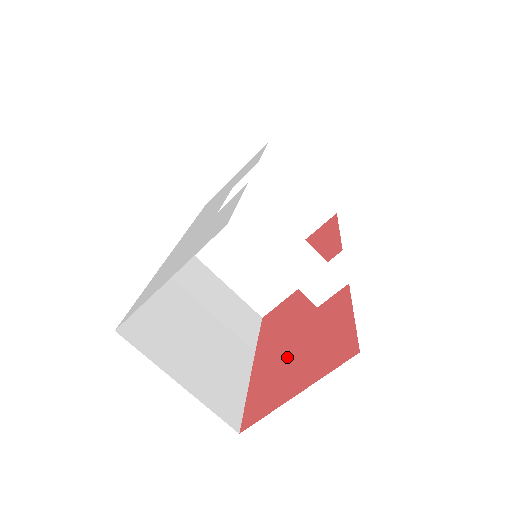
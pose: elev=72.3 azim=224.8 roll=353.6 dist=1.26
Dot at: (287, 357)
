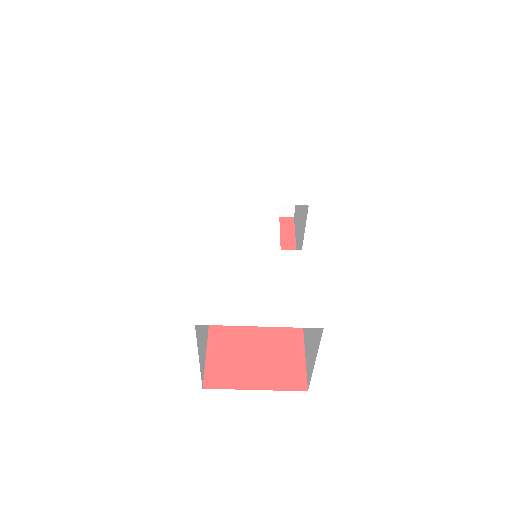
Dot at: (246, 347)
